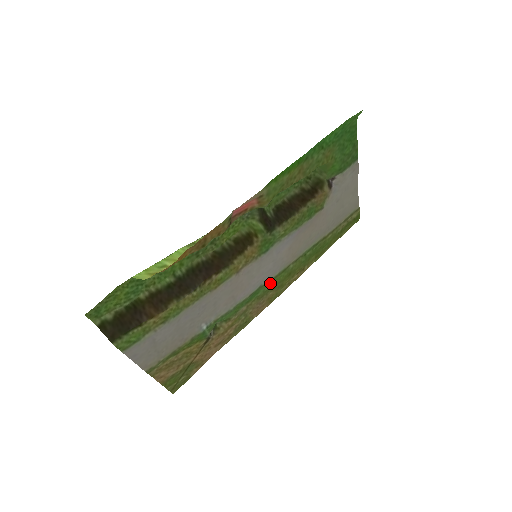
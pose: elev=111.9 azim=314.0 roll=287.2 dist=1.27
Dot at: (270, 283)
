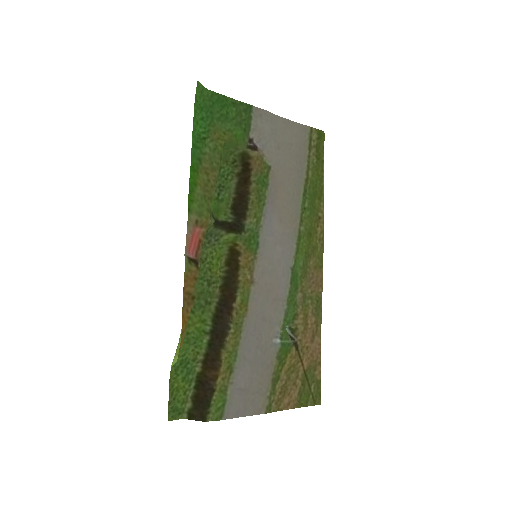
Dot at: (299, 258)
